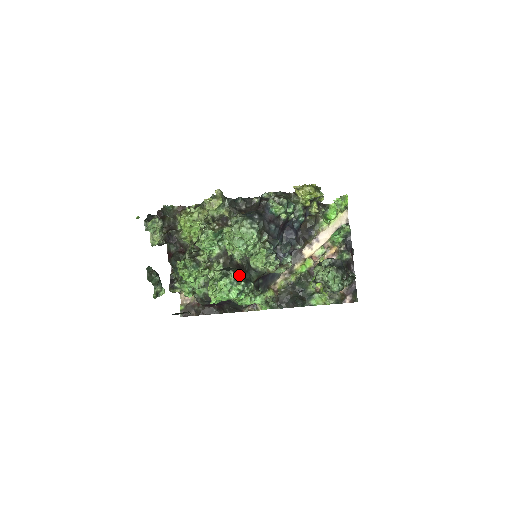
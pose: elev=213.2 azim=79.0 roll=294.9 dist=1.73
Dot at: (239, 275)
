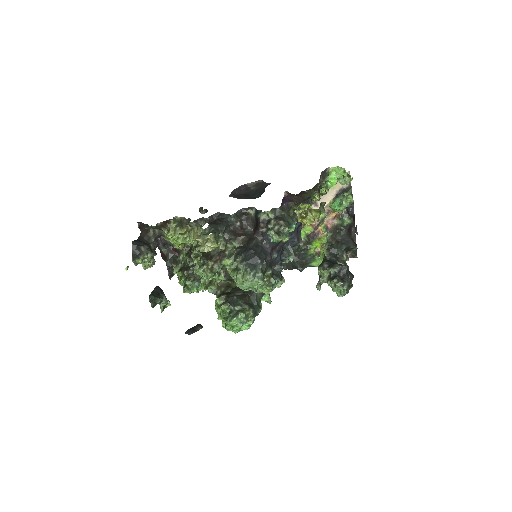
Dot at: (247, 310)
